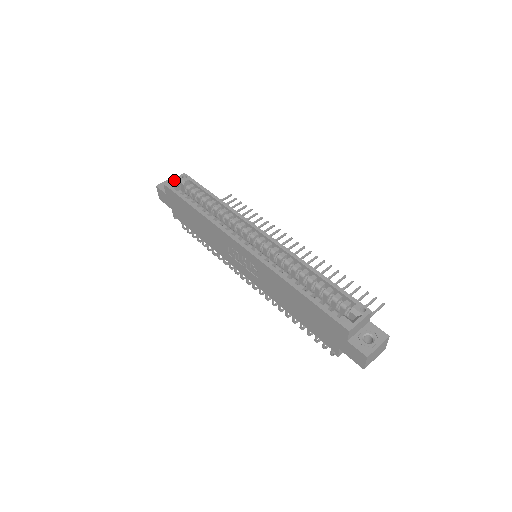
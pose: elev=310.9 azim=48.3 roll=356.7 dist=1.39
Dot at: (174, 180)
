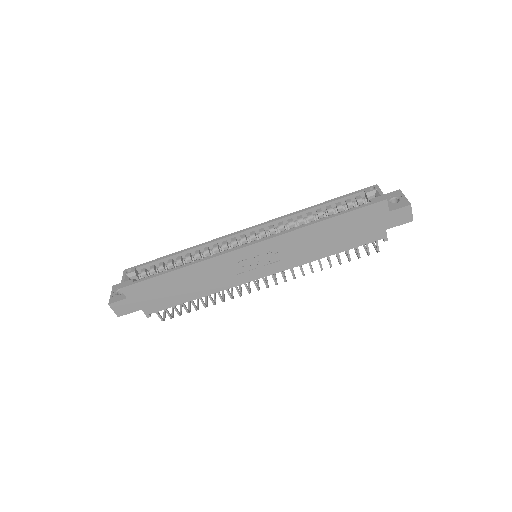
Dot at: (124, 279)
